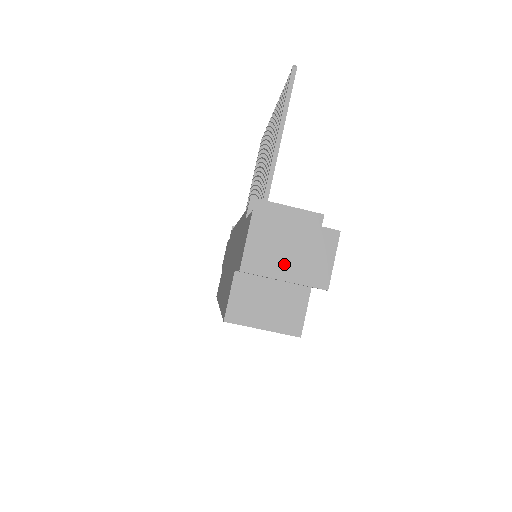
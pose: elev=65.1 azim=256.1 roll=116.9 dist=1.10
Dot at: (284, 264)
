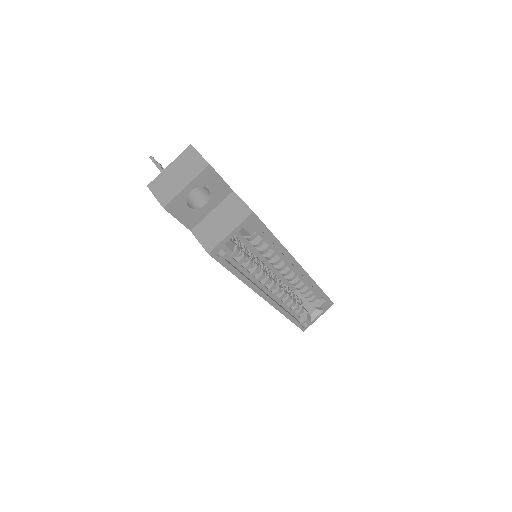
Dot at: (180, 182)
